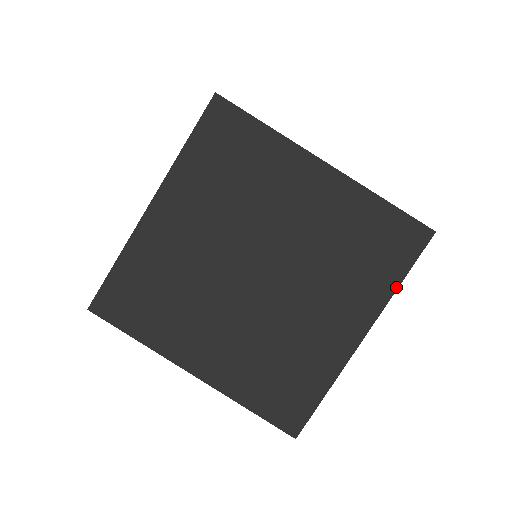
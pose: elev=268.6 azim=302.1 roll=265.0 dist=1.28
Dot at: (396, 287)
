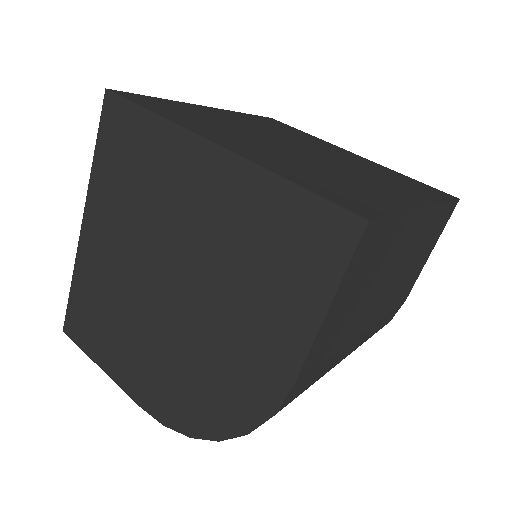
Dot at: (443, 201)
